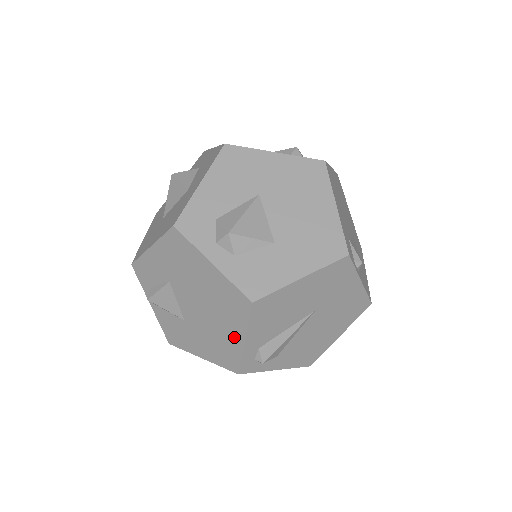
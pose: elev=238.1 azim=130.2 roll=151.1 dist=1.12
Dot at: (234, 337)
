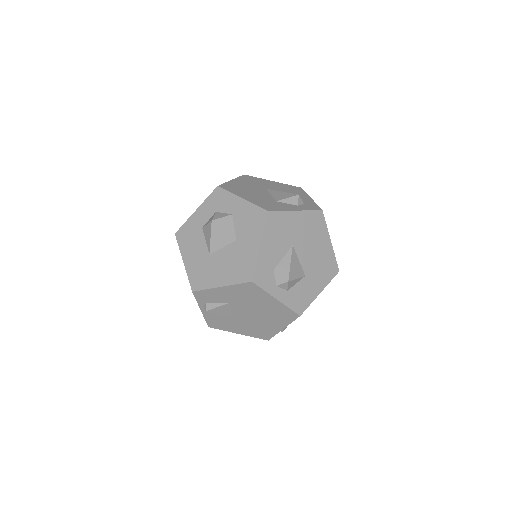
Dot at: (275, 327)
